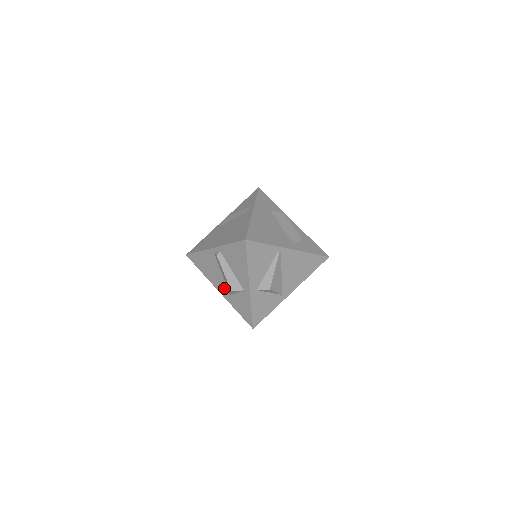
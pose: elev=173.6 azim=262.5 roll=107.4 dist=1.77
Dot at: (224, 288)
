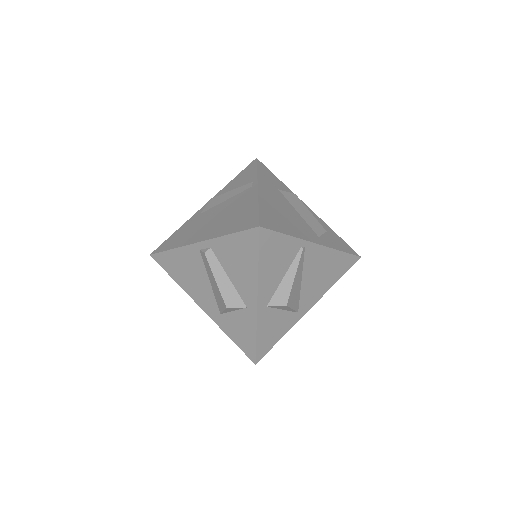
Dot at: (211, 304)
